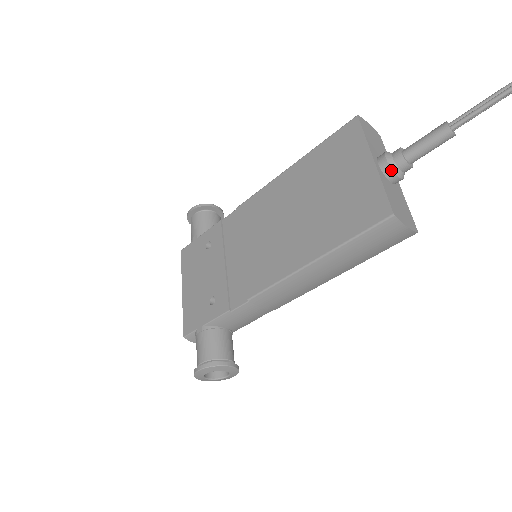
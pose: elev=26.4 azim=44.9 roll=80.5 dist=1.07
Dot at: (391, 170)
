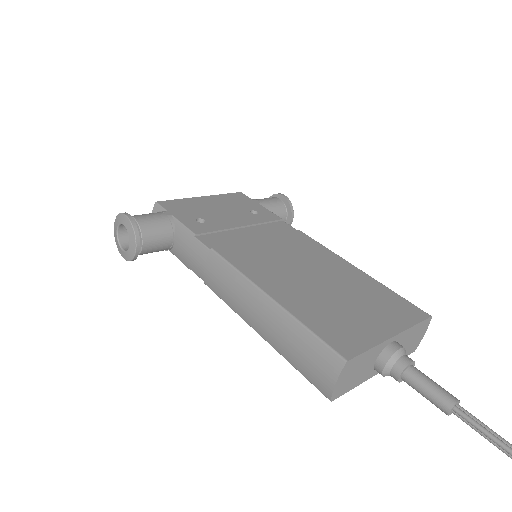
Dot at: (390, 356)
